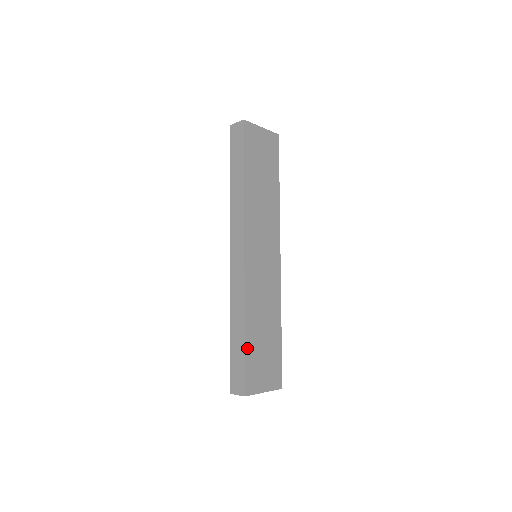
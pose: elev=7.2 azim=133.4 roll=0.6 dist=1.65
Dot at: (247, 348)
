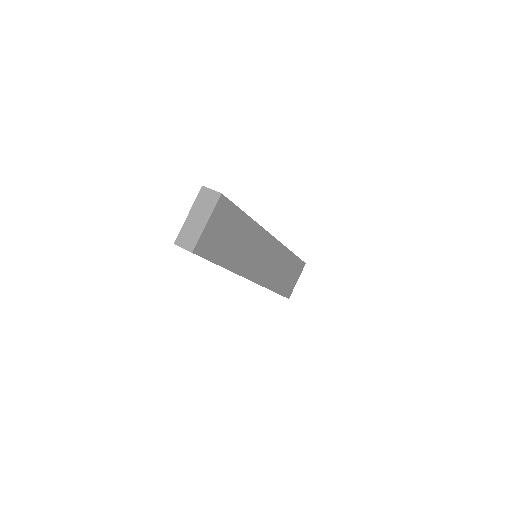
Dot at: (280, 292)
